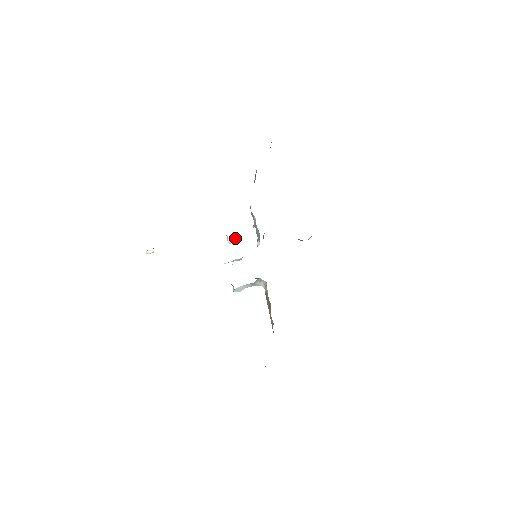
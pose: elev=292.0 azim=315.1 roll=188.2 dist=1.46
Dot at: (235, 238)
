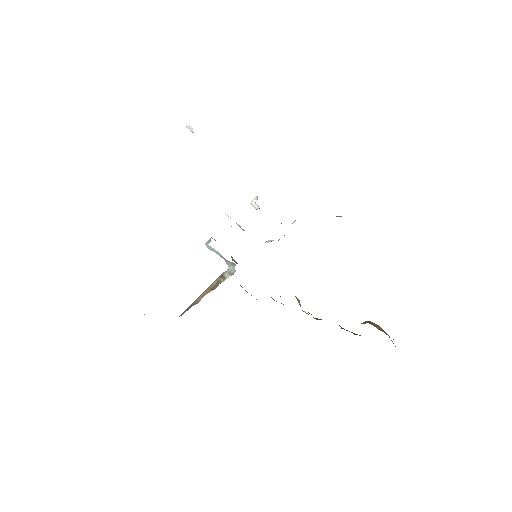
Dot at: occluded
